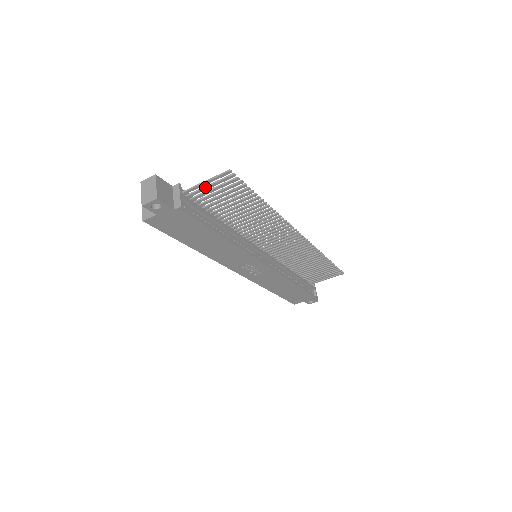
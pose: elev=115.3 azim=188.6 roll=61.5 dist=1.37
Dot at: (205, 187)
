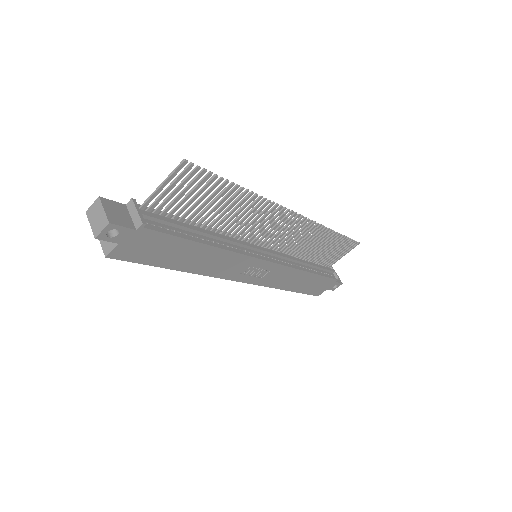
Dot at: (164, 192)
